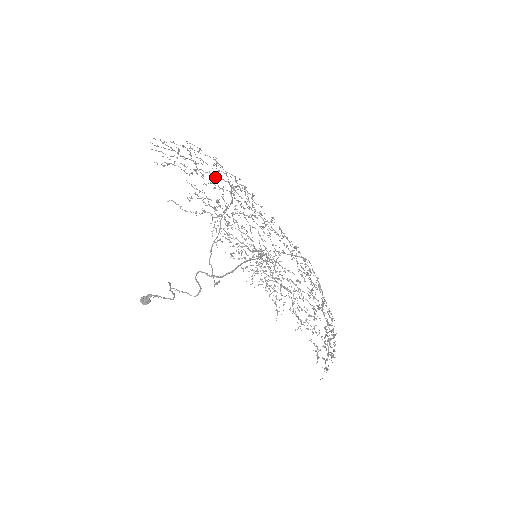
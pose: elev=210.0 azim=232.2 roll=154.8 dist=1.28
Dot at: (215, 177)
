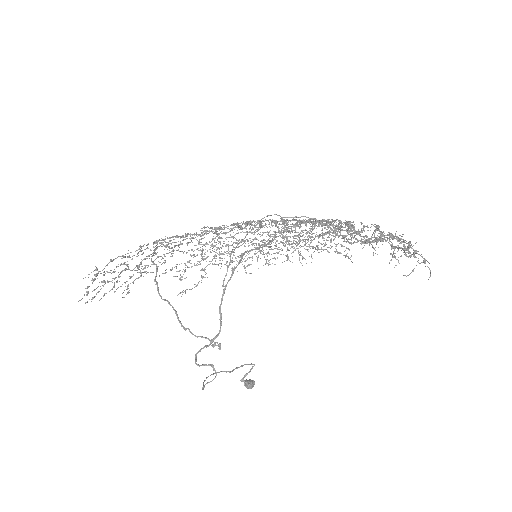
Dot at: occluded
